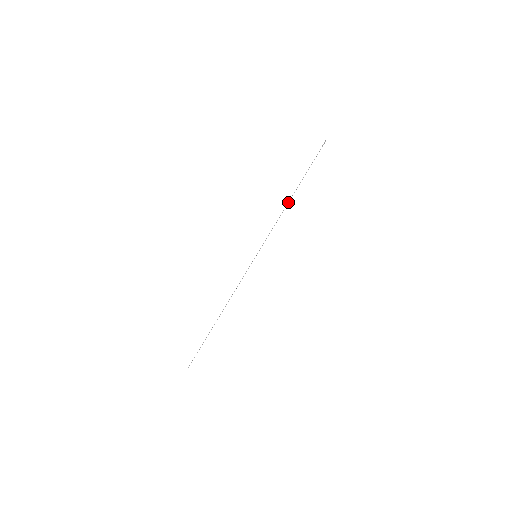
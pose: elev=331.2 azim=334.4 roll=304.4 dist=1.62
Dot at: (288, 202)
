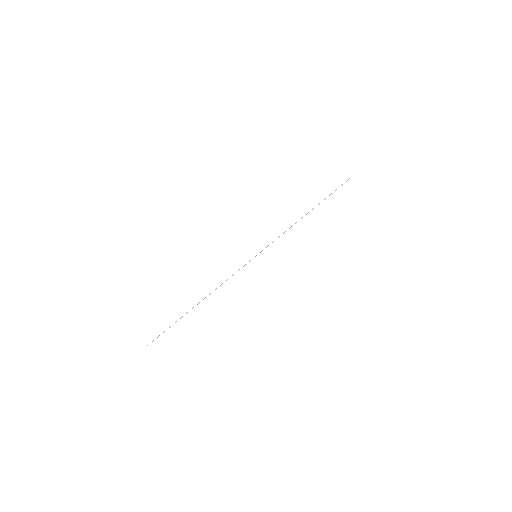
Dot at: (301, 218)
